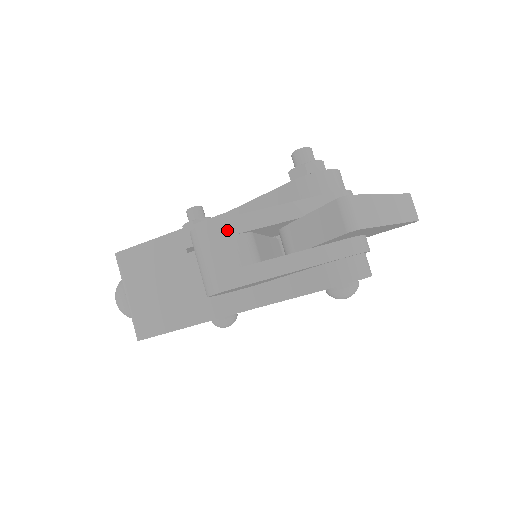
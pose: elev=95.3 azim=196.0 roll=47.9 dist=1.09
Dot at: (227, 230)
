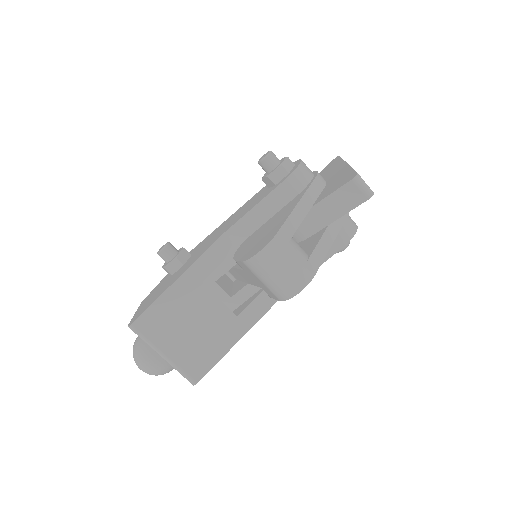
Dot at: (284, 241)
